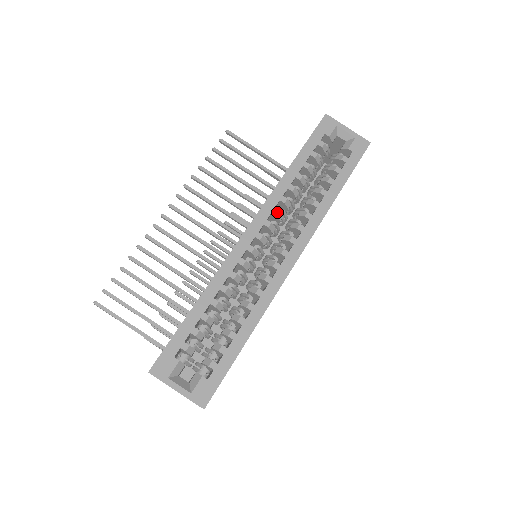
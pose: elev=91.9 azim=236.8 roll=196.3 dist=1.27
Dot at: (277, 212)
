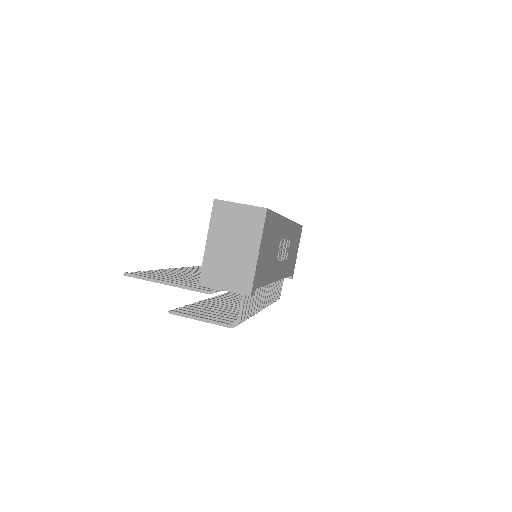
Dot at: occluded
